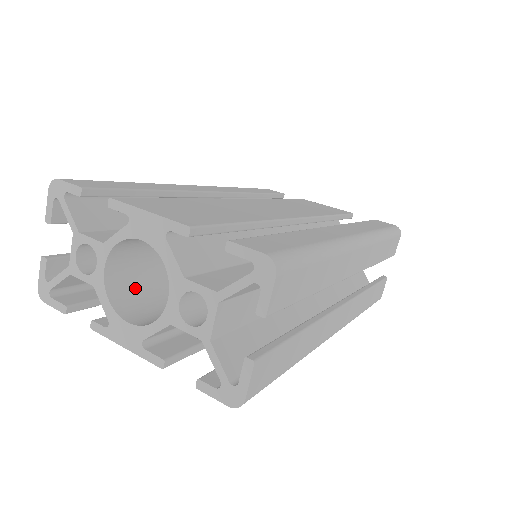
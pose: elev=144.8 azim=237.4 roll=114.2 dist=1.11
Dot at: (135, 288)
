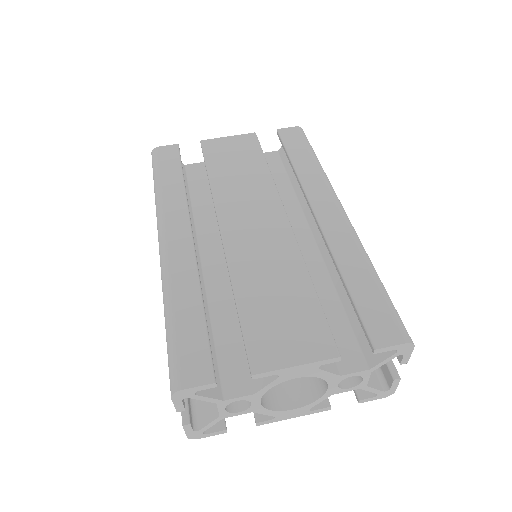
Dot at: occluded
